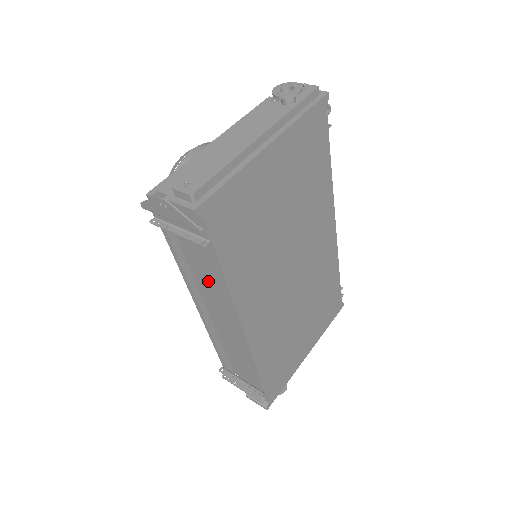
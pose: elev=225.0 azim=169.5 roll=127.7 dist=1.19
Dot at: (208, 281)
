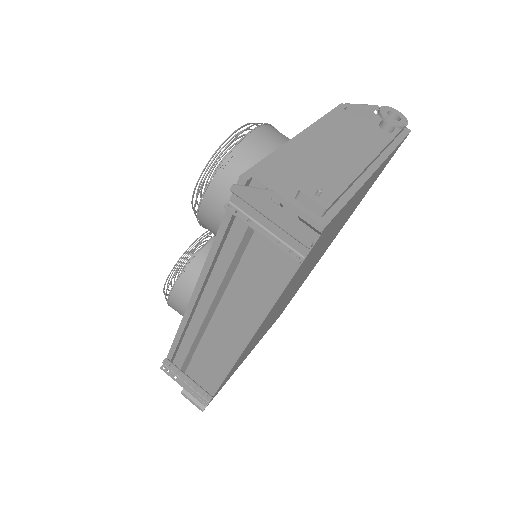
Dot at: (247, 286)
